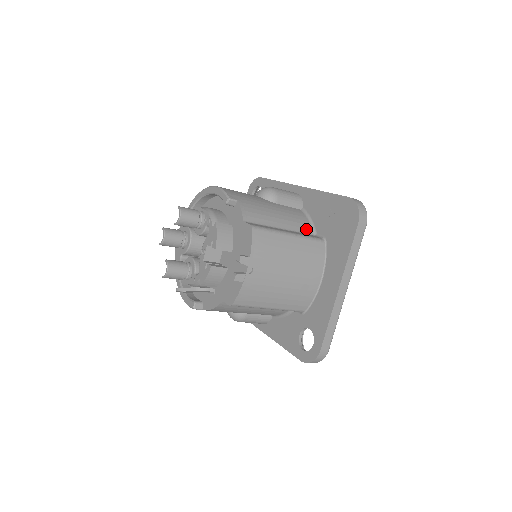
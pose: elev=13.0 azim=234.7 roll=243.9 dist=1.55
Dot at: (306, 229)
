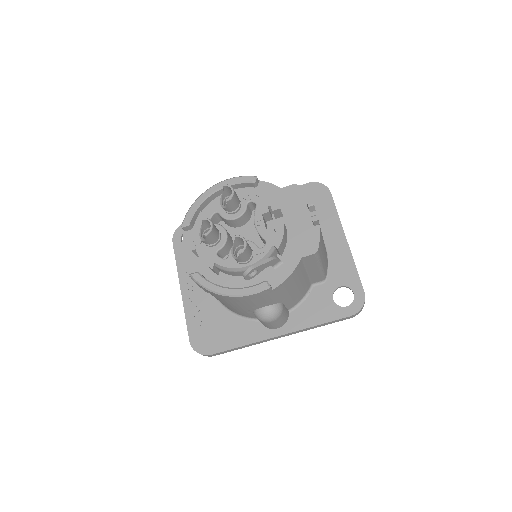
Dot at: occluded
